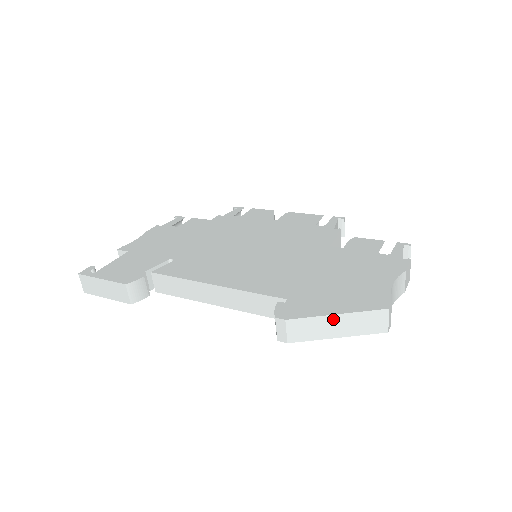
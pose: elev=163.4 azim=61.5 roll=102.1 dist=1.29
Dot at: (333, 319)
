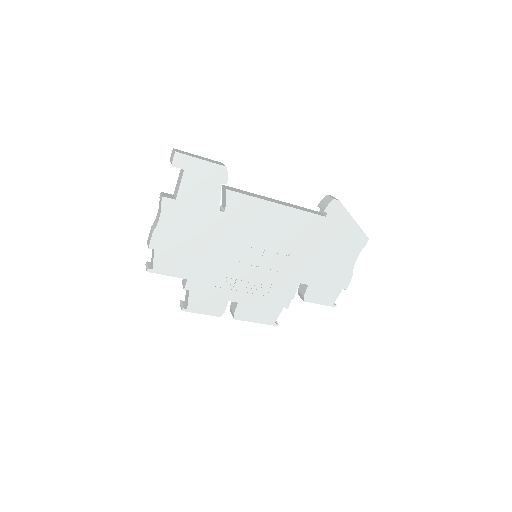
Dot at: occluded
